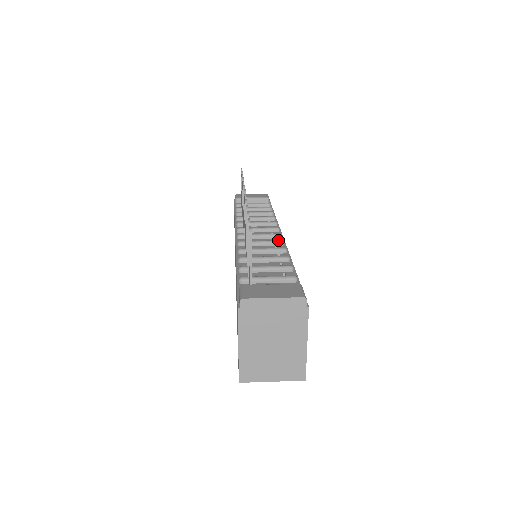
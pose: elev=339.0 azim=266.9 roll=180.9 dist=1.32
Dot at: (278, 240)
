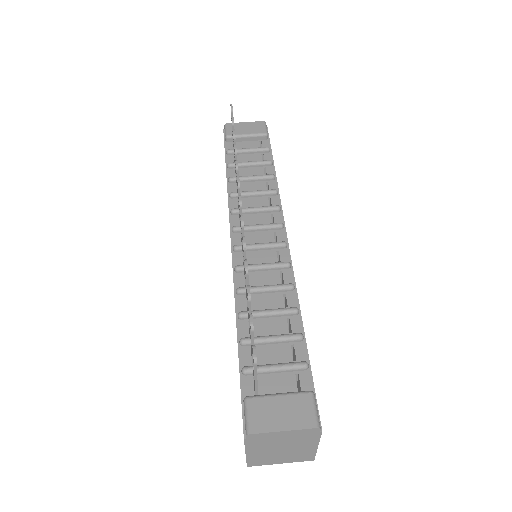
Dot at: (283, 263)
